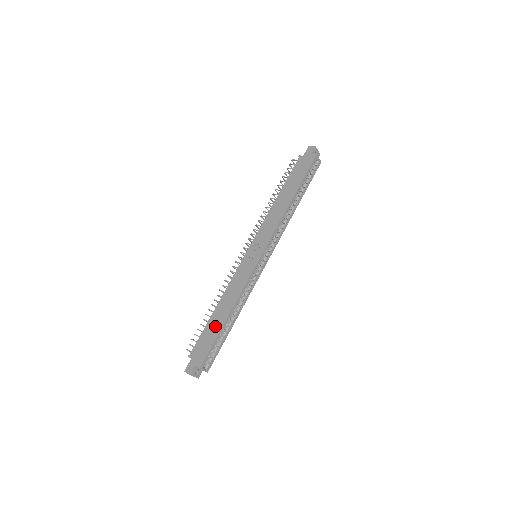
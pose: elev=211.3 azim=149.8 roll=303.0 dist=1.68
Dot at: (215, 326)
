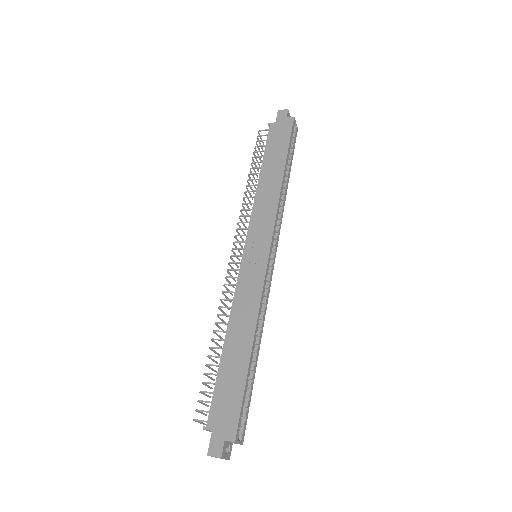
Dot at: (235, 367)
